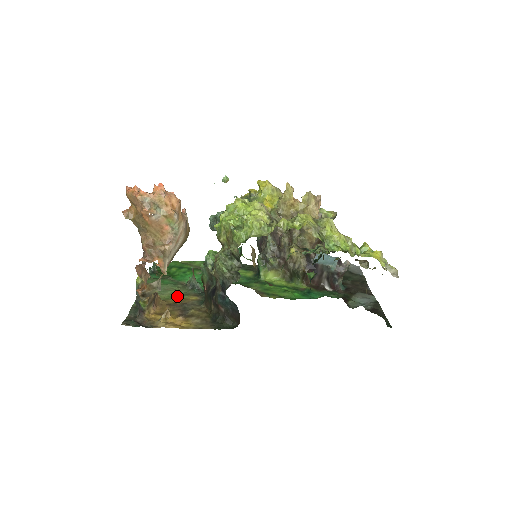
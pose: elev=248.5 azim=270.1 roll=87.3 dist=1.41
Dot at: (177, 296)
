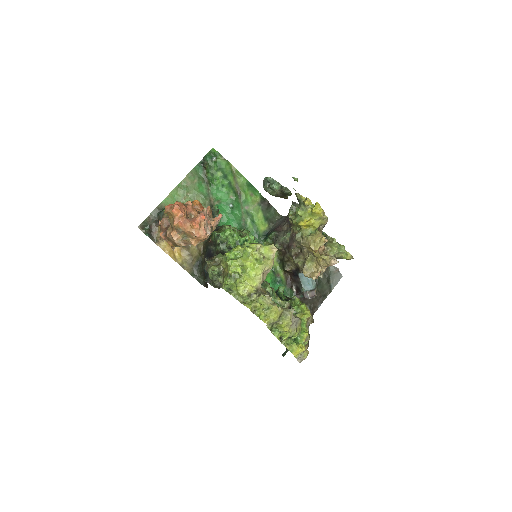
Dot at: occluded
